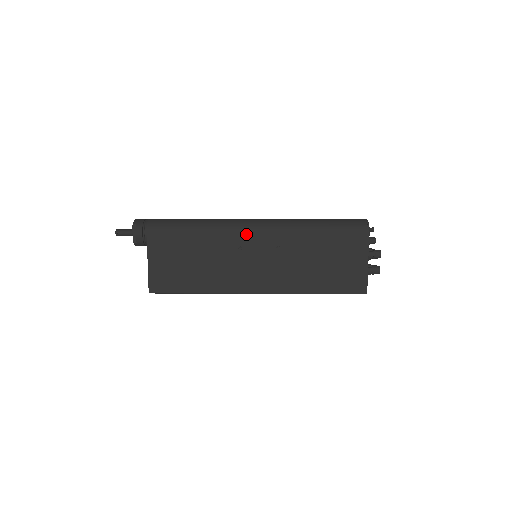
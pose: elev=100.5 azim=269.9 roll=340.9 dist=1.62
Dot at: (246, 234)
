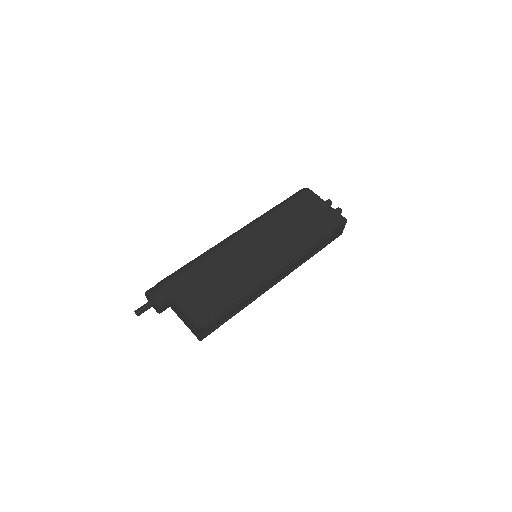
Dot at: (236, 240)
